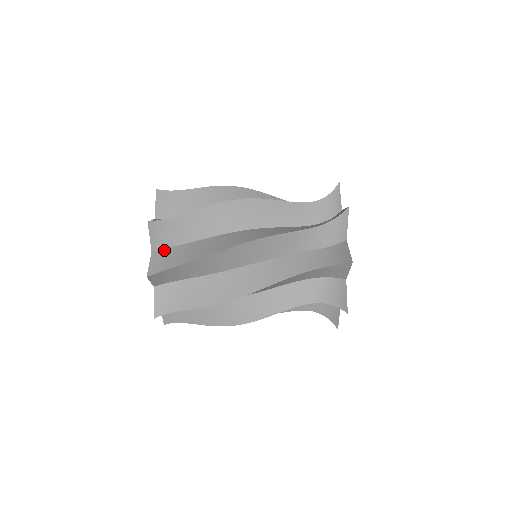
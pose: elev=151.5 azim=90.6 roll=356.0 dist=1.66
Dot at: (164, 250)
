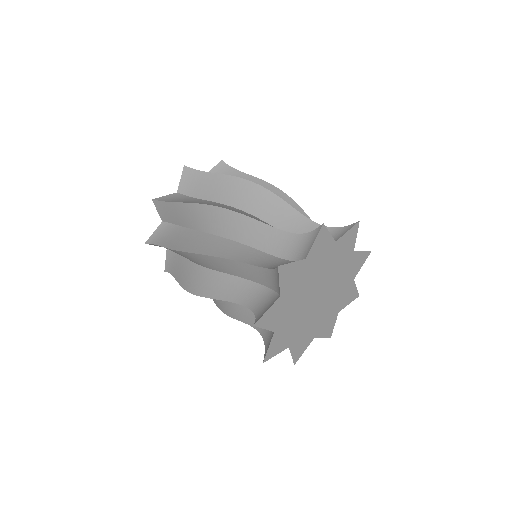
Dot at: (169, 224)
